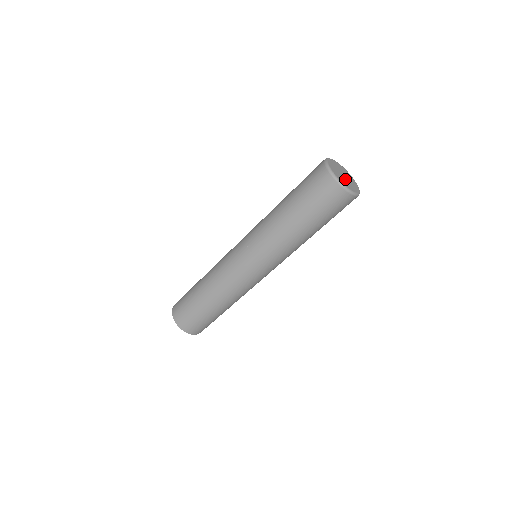
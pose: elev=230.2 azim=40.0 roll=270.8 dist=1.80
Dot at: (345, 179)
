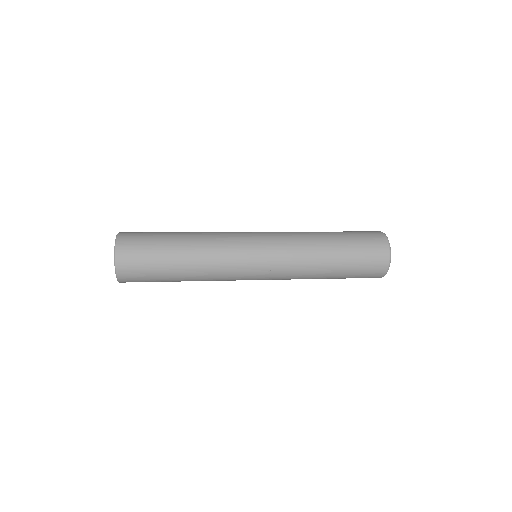
Dot at: occluded
